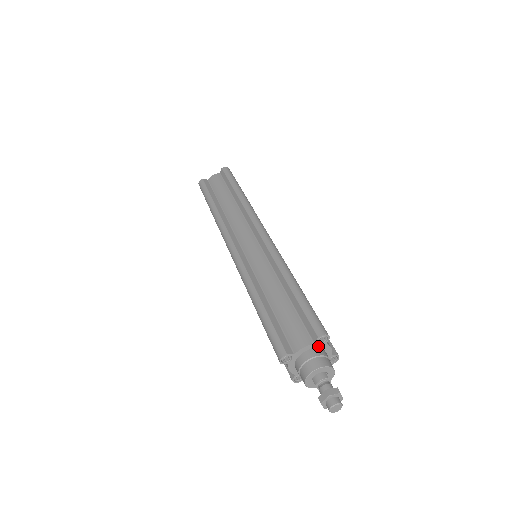
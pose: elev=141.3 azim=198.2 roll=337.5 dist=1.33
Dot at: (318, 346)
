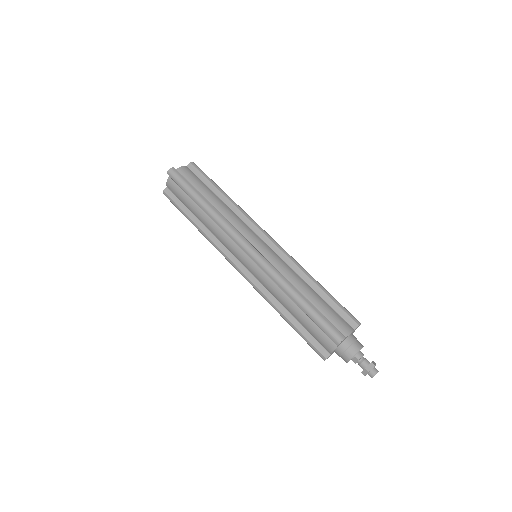
Dot at: occluded
